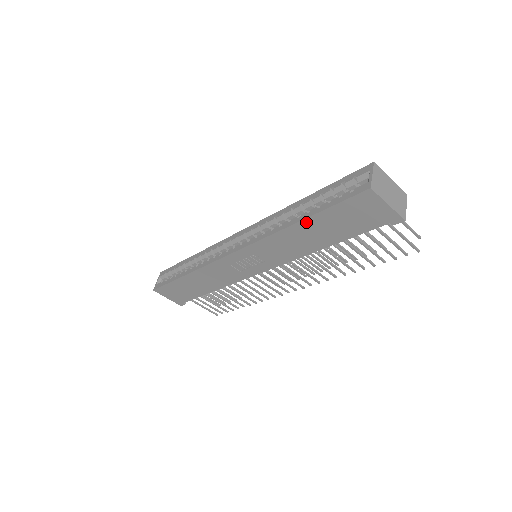
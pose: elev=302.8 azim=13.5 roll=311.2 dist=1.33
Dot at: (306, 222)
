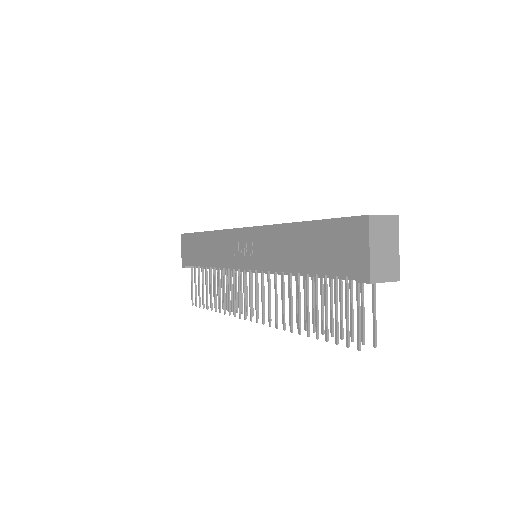
Dot at: (305, 226)
